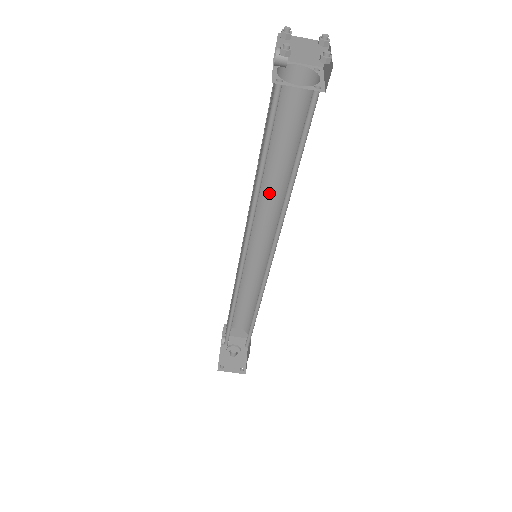
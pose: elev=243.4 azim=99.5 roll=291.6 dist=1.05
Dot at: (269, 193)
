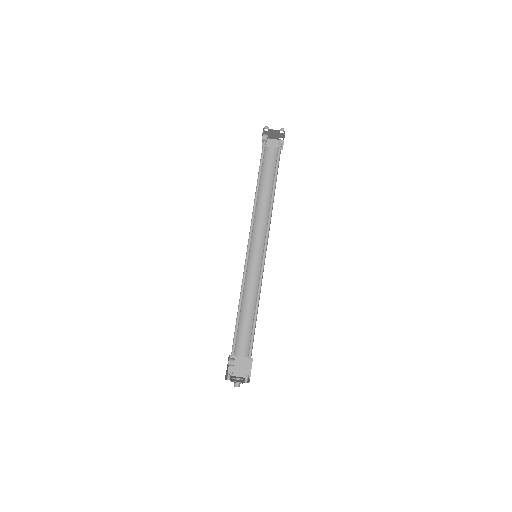
Dot at: (262, 216)
